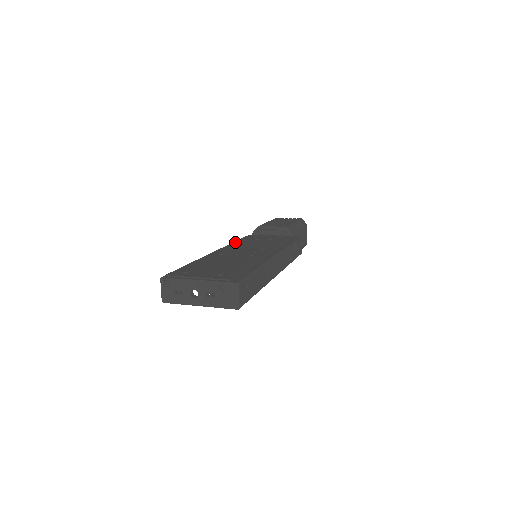
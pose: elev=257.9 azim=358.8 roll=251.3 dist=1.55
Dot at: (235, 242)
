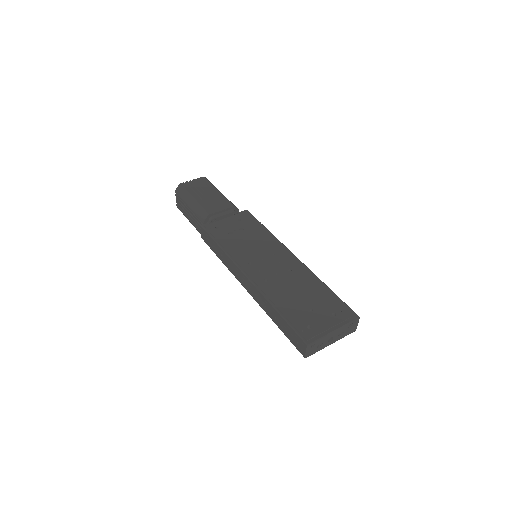
Dot at: (228, 250)
